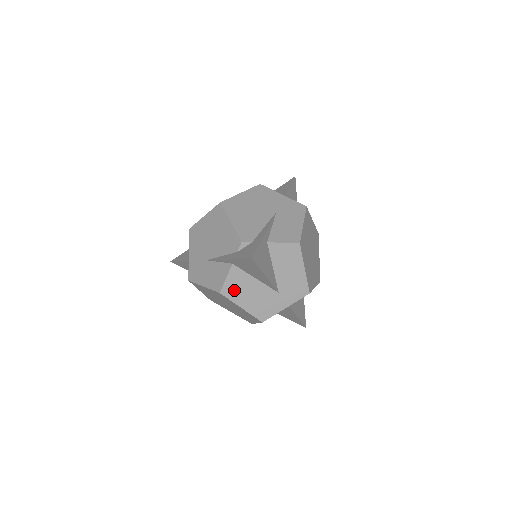
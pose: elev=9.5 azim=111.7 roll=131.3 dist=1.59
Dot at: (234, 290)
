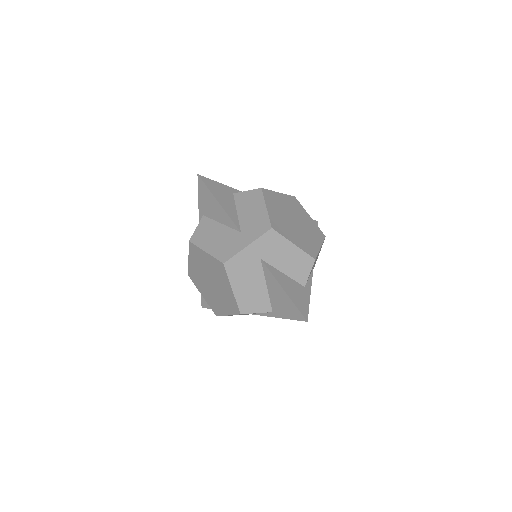
Dot at: (201, 237)
